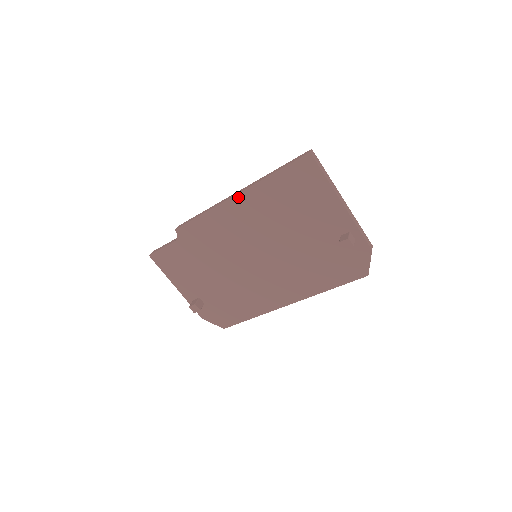
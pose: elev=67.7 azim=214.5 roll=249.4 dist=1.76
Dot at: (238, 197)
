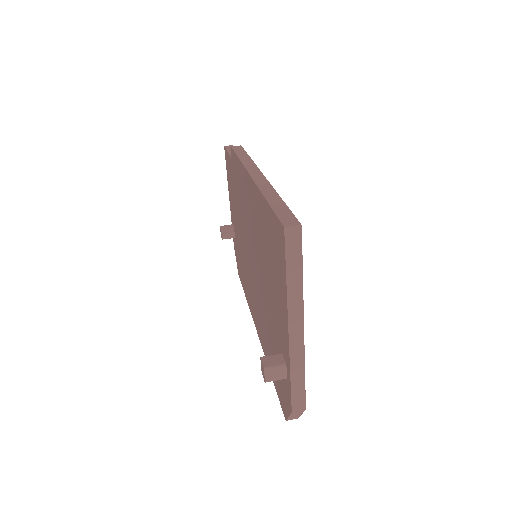
Dot at: (251, 181)
